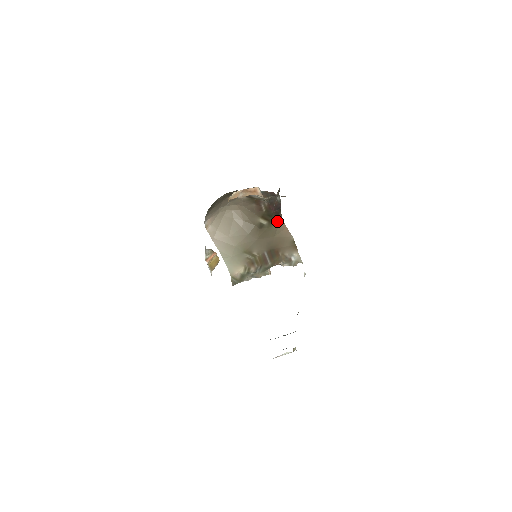
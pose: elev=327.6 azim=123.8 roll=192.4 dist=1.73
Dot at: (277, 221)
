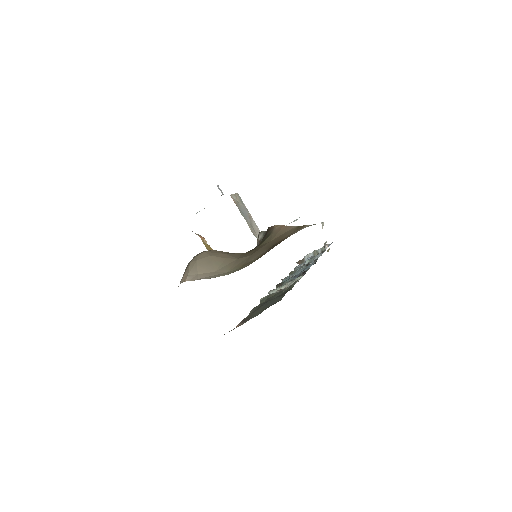
Dot at: (268, 234)
